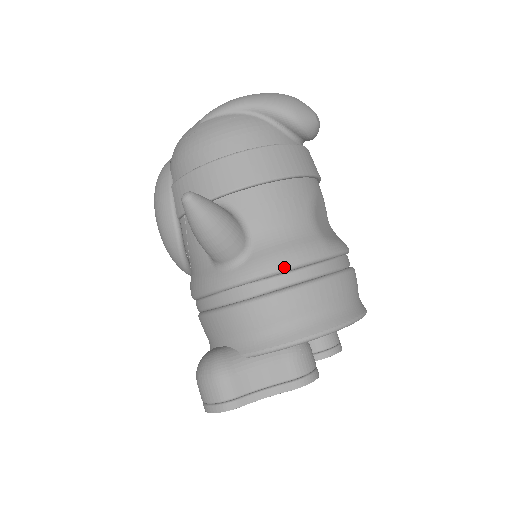
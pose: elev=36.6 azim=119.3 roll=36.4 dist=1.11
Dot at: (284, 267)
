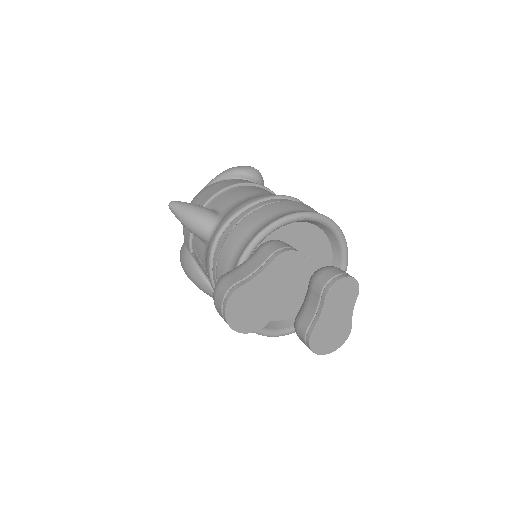
Dot at: (242, 207)
